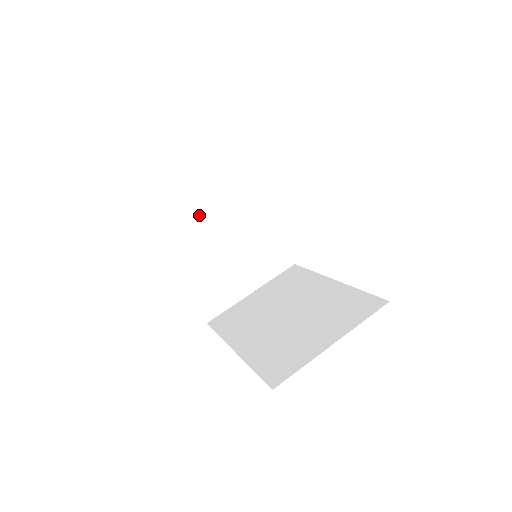
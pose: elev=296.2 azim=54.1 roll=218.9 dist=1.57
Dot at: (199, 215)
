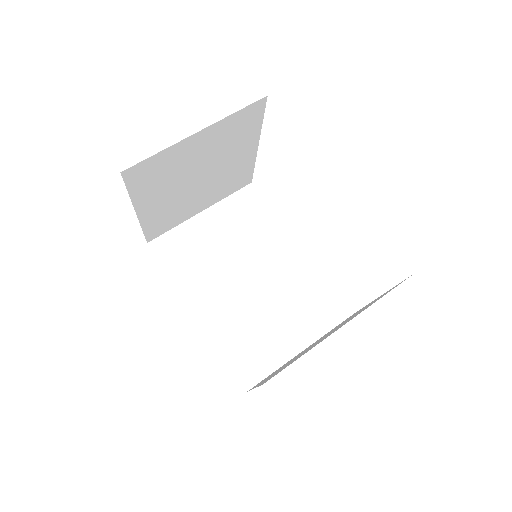
Dot at: (187, 158)
